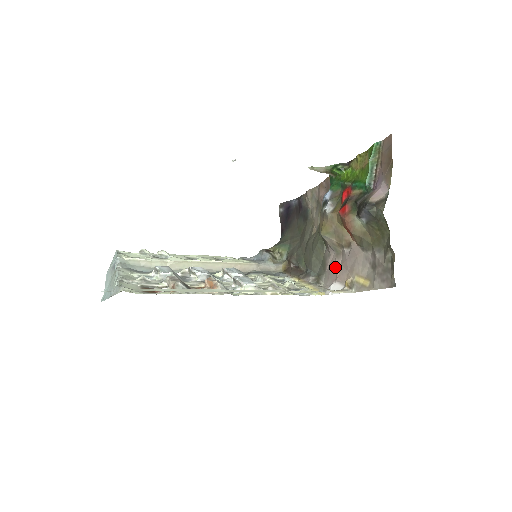
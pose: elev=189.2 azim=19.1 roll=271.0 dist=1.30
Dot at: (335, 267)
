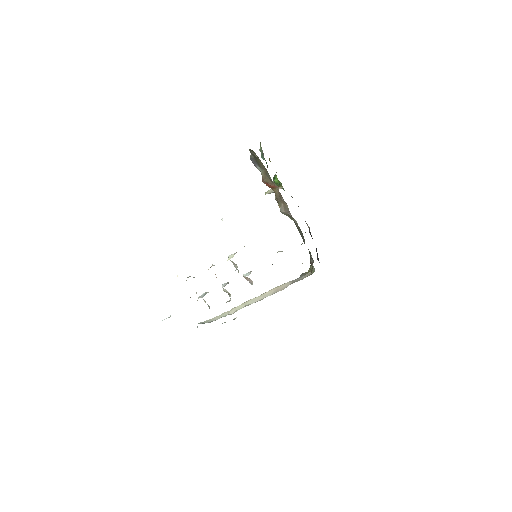
Dot at: occluded
